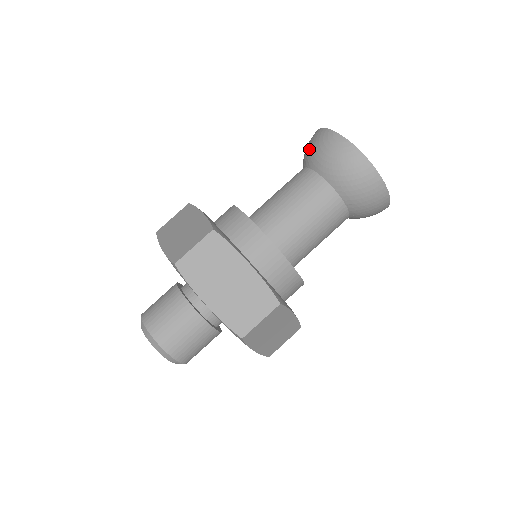
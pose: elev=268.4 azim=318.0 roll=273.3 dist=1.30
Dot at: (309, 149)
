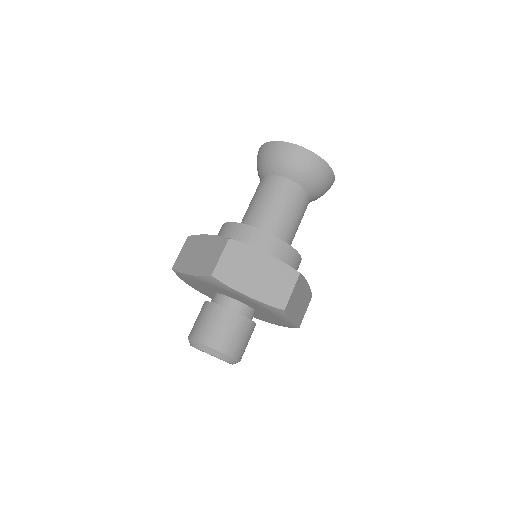
Dot at: (262, 162)
